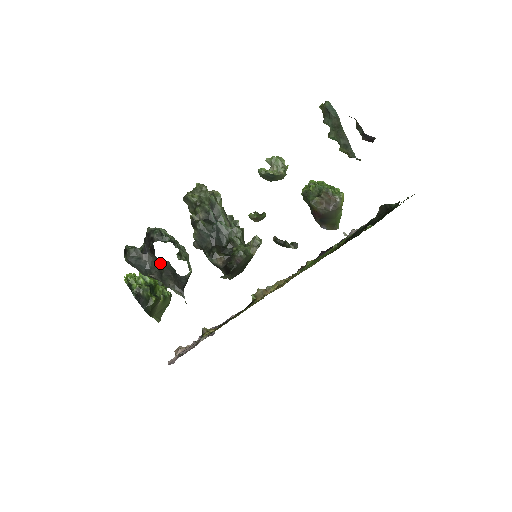
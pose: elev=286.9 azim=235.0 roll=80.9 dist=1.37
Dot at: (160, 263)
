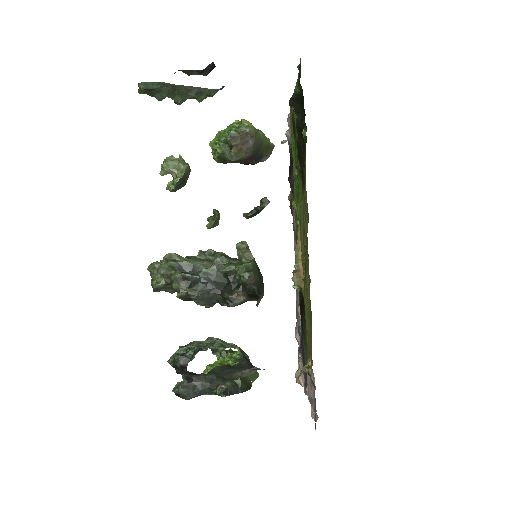
Dot at: (212, 374)
